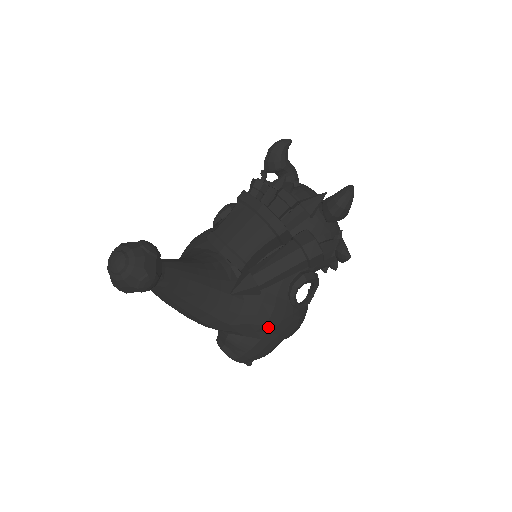
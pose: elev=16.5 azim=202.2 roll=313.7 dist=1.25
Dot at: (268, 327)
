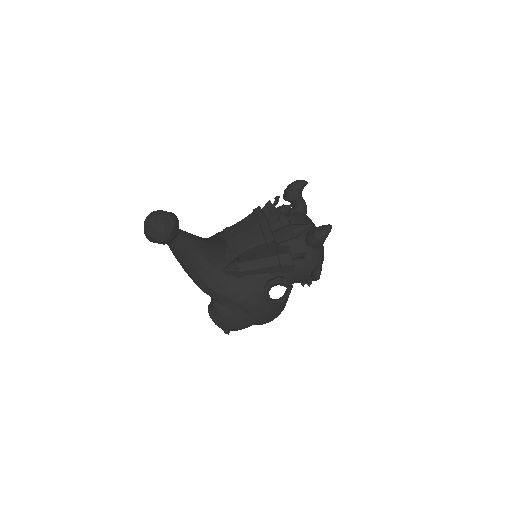
Dot at: (242, 306)
